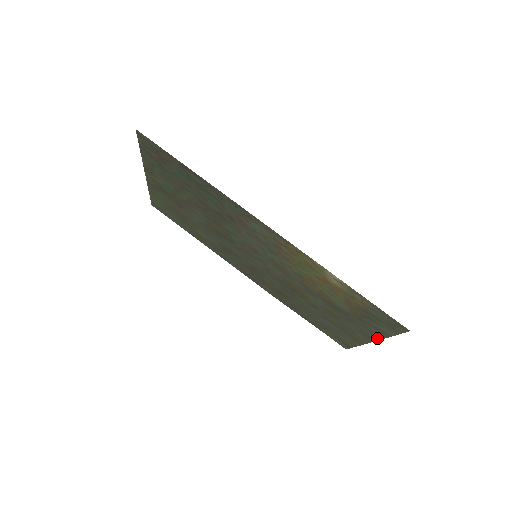
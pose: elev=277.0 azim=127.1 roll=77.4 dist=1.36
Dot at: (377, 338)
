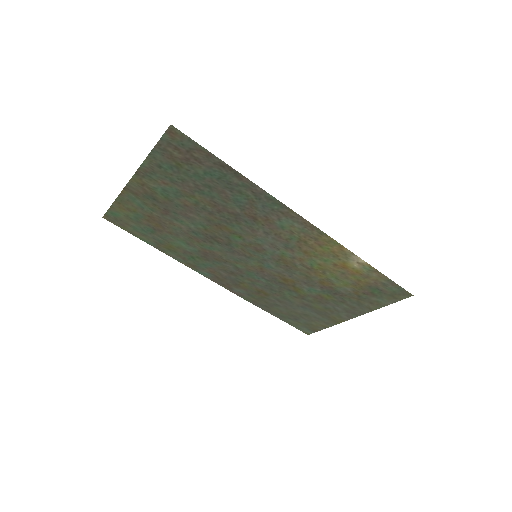
Dot at: (365, 312)
